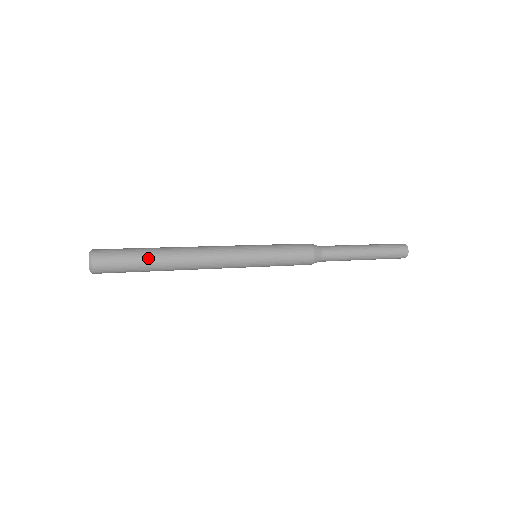
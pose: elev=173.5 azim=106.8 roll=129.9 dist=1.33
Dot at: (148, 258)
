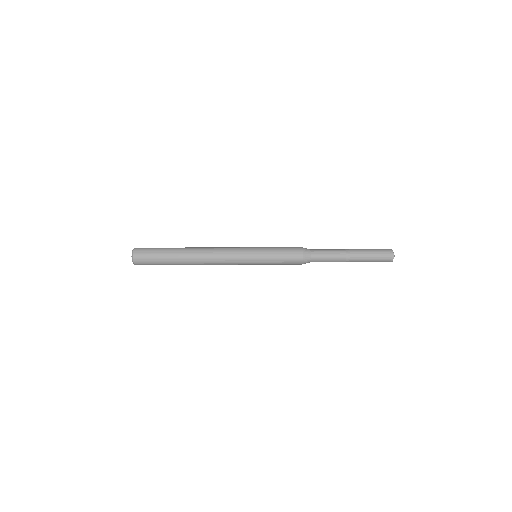
Dot at: (171, 259)
